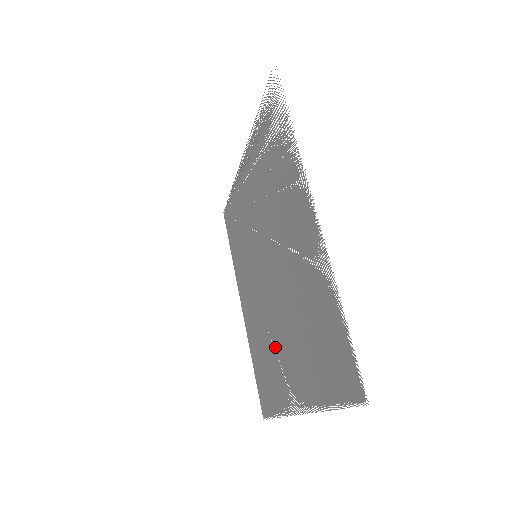
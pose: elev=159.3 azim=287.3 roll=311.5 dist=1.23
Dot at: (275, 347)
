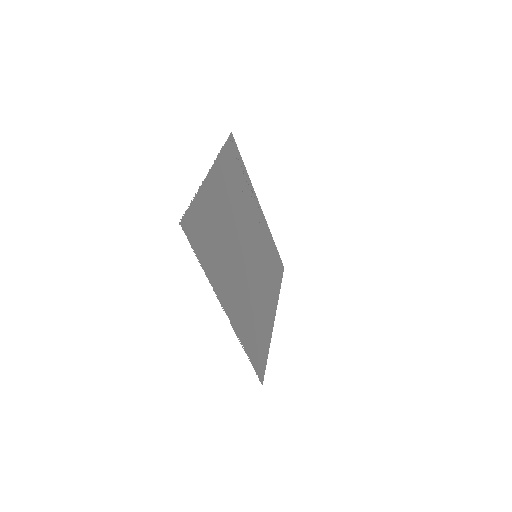
Dot at: (243, 297)
